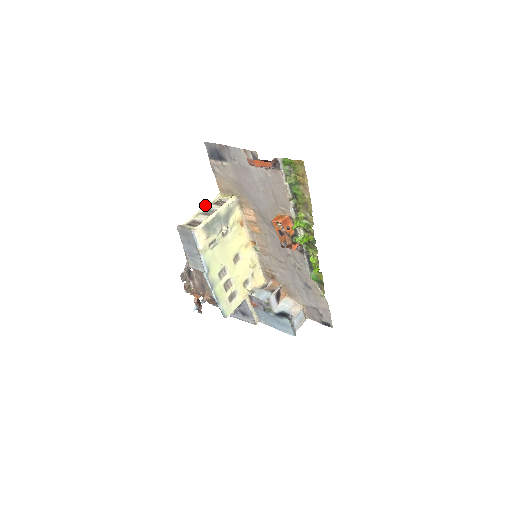
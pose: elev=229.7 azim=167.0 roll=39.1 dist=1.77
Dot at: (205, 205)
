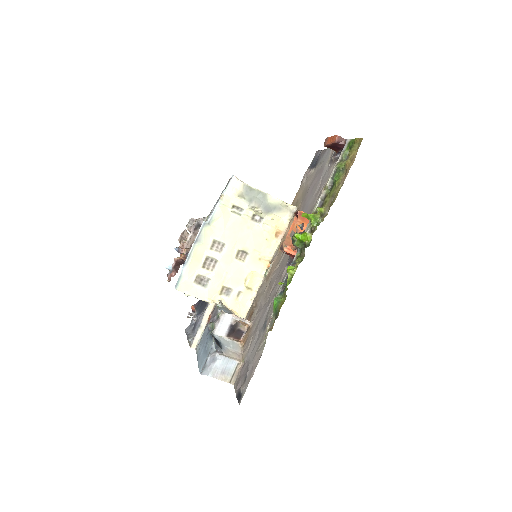
Dot at: occluded
